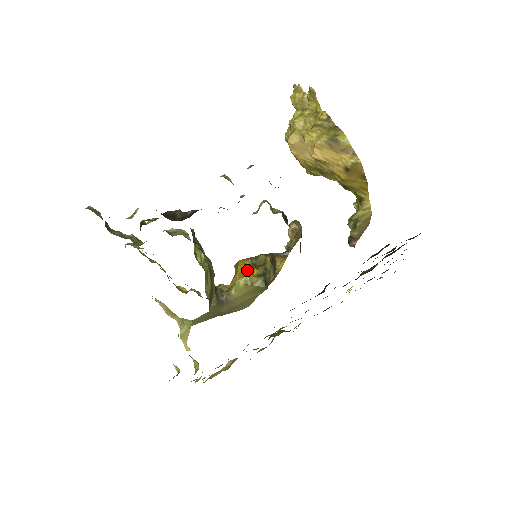
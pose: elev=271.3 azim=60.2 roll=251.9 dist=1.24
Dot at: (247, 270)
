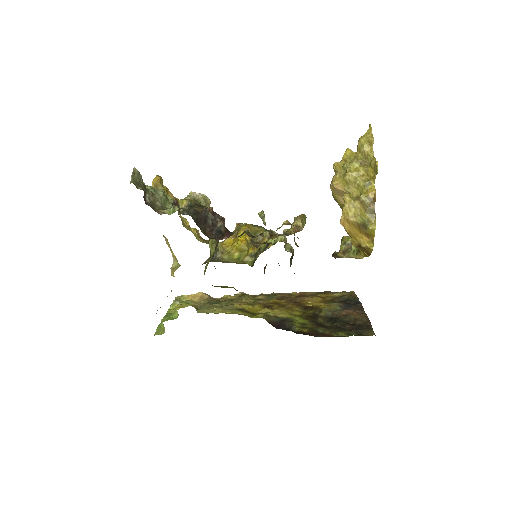
Dot at: (244, 250)
